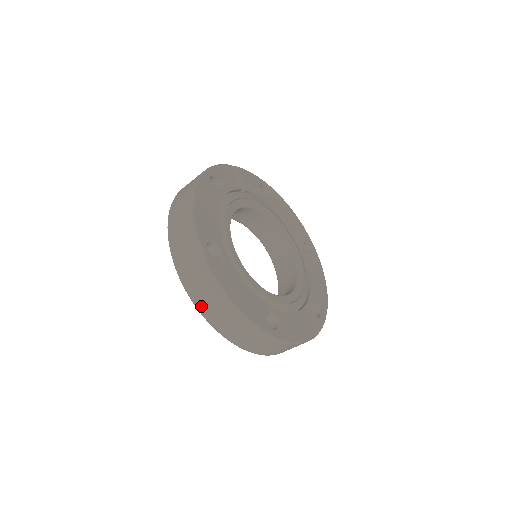
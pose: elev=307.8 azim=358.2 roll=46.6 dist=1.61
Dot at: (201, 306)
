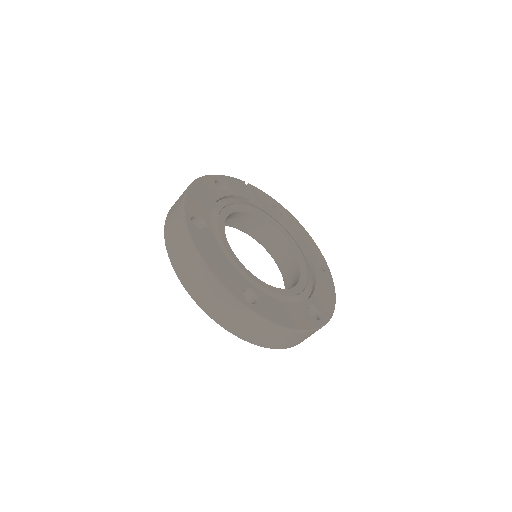
Dot at: (180, 272)
